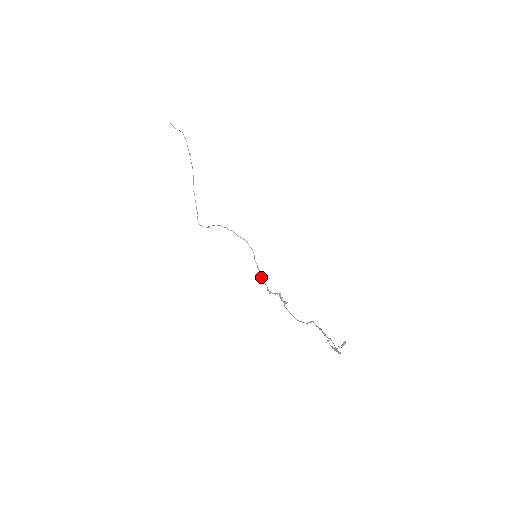
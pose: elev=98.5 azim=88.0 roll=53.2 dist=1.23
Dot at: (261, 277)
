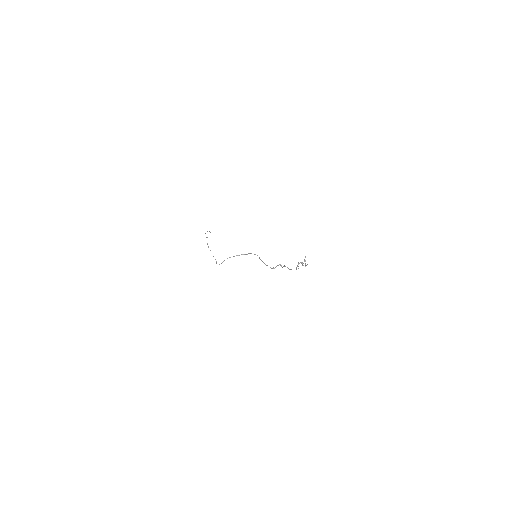
Dot at: (265, 264)
